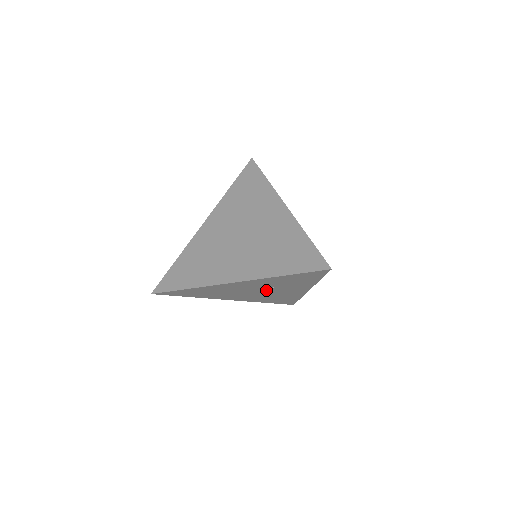
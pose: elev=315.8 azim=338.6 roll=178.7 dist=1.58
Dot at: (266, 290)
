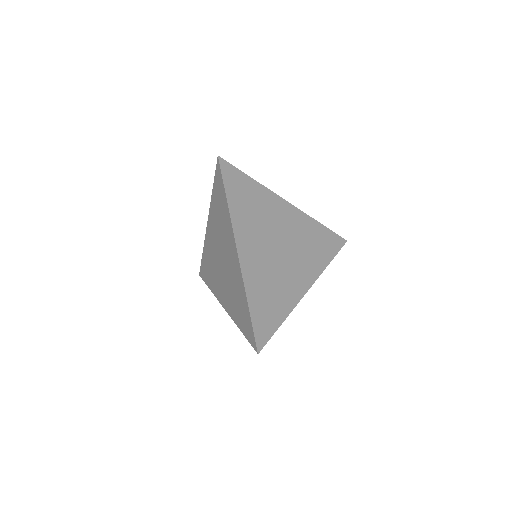
Dot at: occluded
